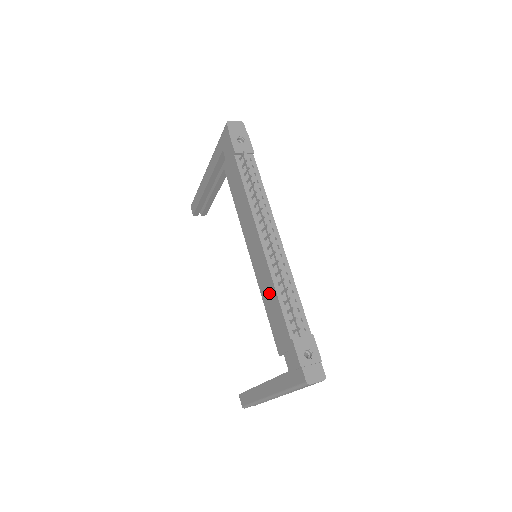
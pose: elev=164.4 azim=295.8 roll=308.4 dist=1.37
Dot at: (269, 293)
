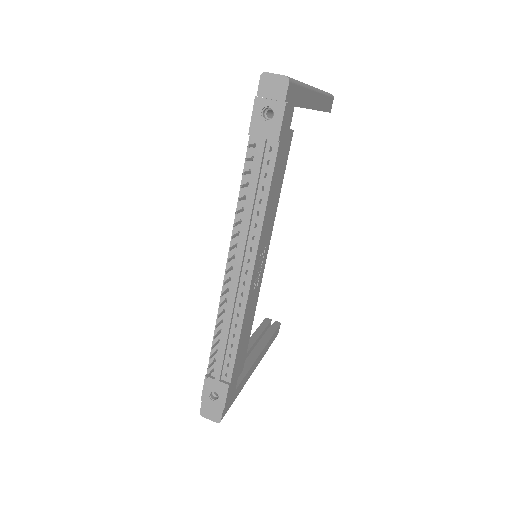
Dot at: occluded
